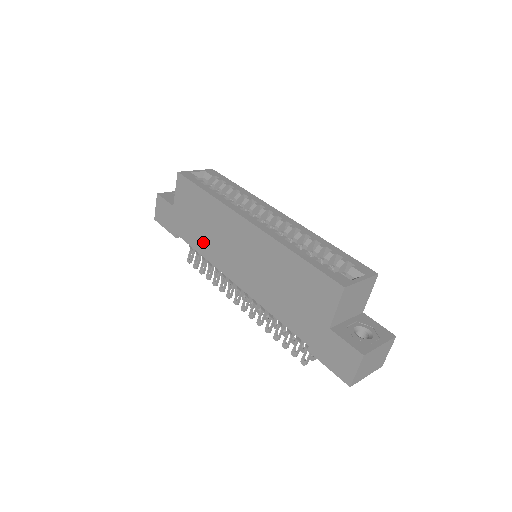
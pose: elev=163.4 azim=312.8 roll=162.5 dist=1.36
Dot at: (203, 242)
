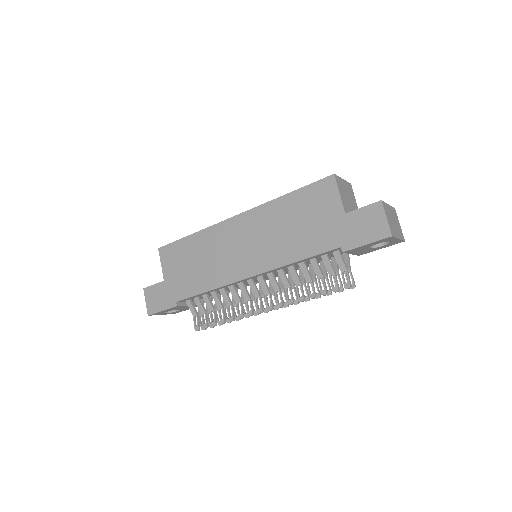
Dot at: (205, 277)
